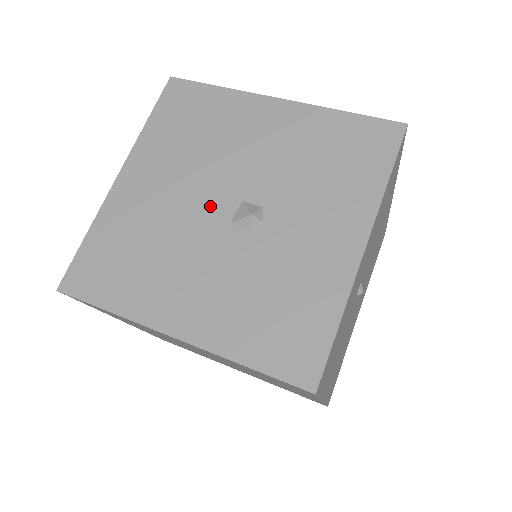
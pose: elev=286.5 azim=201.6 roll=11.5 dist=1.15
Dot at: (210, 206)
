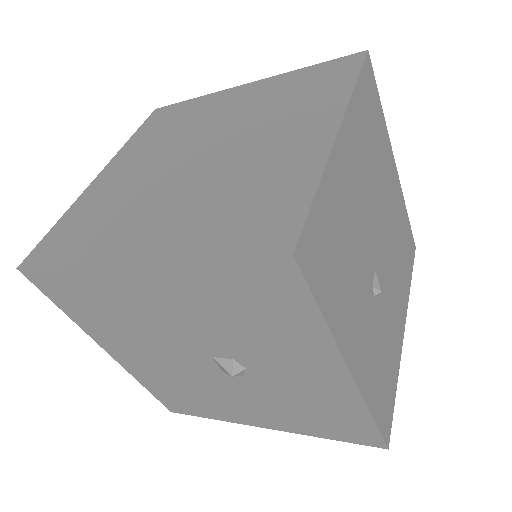
Dot at: (194, 363)
